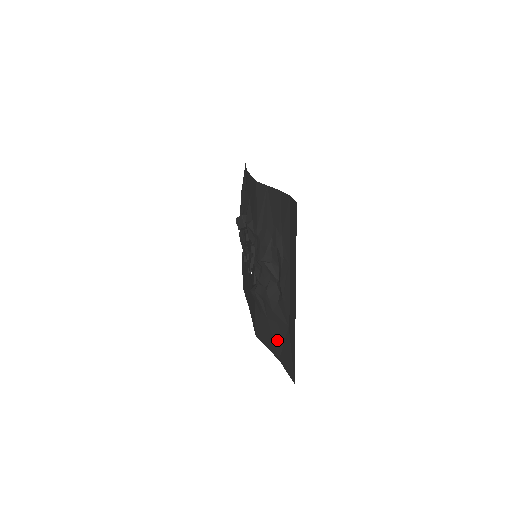
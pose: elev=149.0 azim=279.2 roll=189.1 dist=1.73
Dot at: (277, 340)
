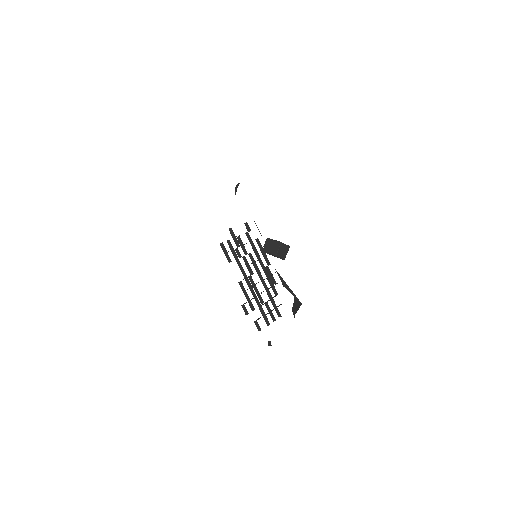
Dot at: occluded
